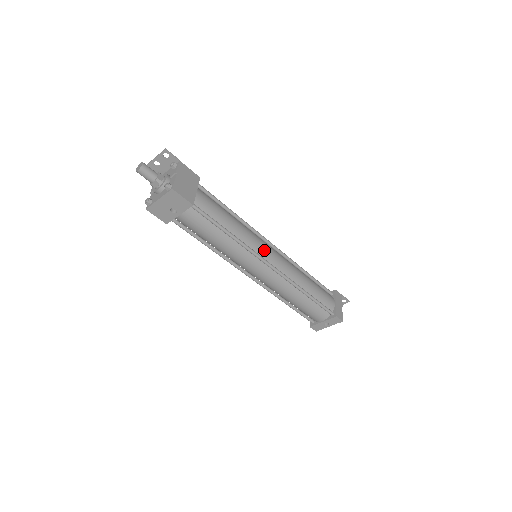
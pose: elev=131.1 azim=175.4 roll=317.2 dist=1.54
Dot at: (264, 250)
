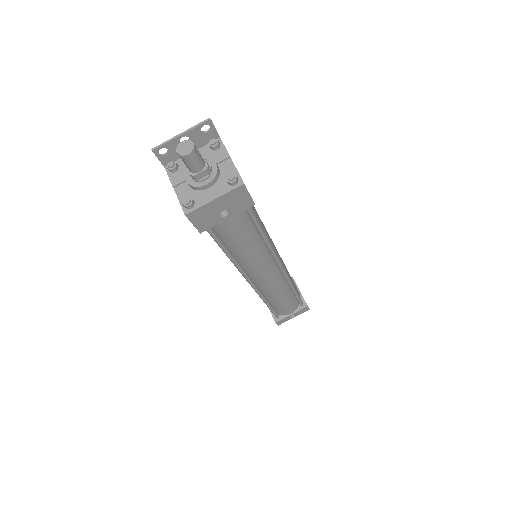
Dot at: (275, 249)
